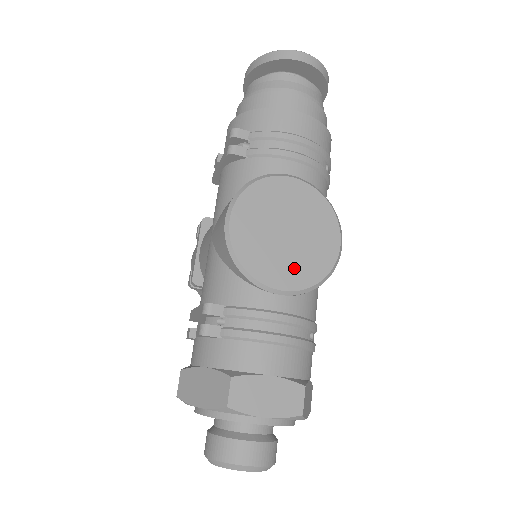
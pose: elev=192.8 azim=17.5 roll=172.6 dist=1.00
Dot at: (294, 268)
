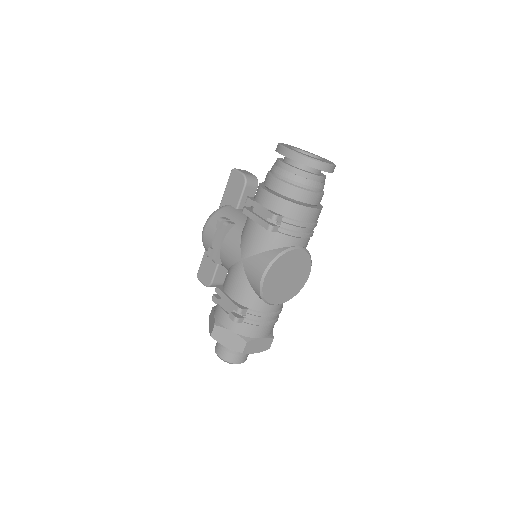
Dot at: (285, 293)
